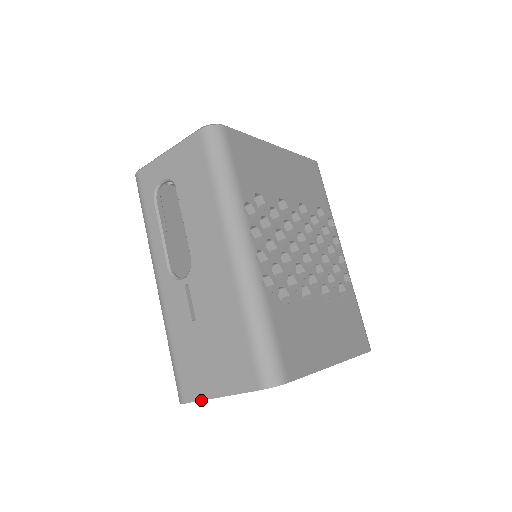
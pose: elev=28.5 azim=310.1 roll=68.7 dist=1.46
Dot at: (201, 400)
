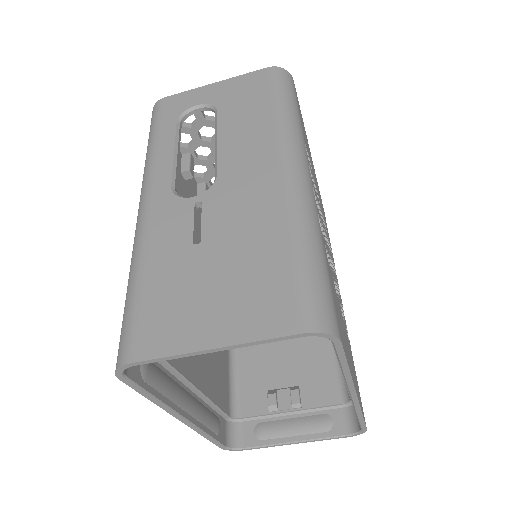
Dot at: (172, 355)
